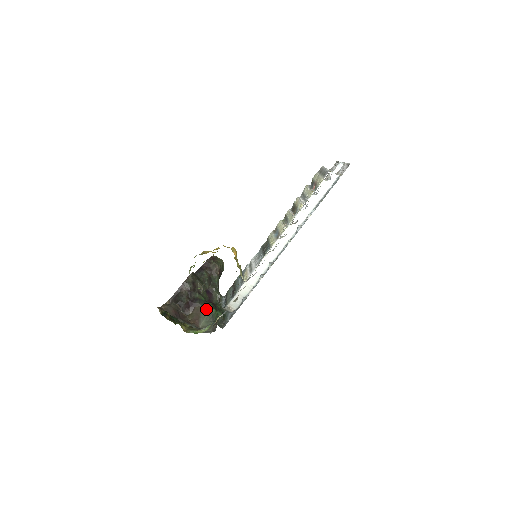
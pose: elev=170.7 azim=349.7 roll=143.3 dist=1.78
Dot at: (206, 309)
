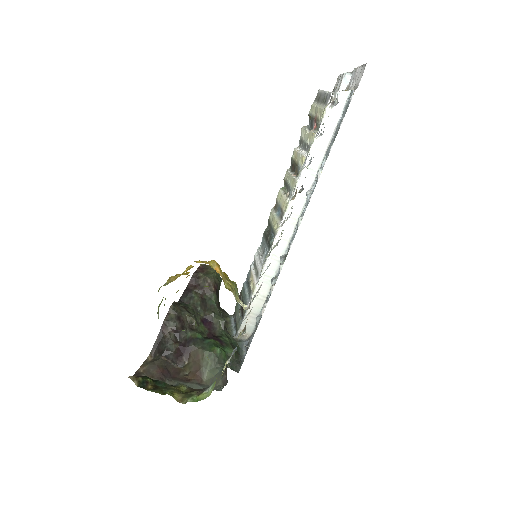
Dot at: (206, 351)
